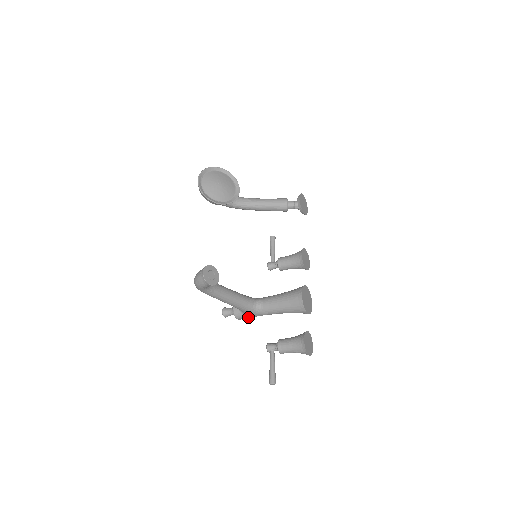
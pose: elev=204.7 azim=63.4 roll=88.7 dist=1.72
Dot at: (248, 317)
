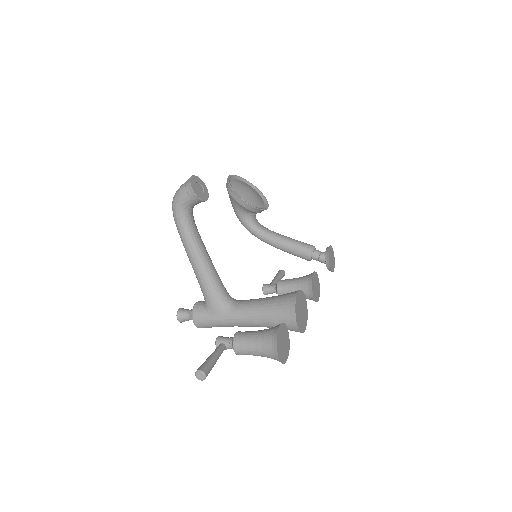
Dot at: (209, 320)
